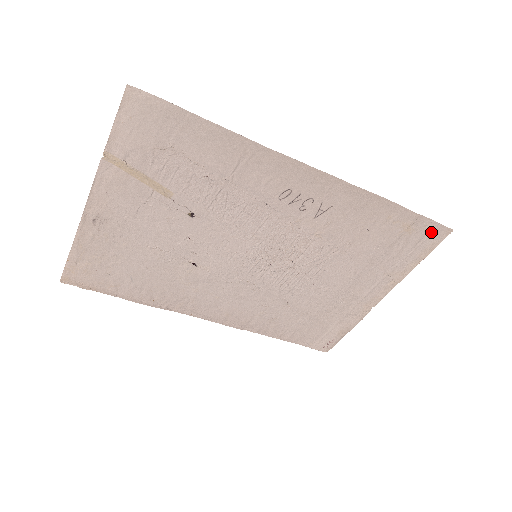
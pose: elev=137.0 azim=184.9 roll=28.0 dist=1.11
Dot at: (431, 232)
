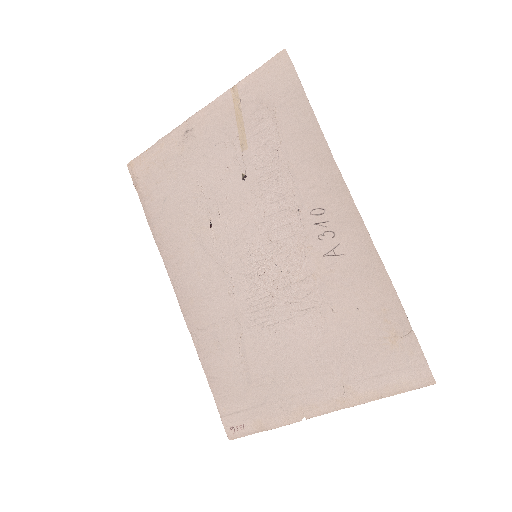
Dot at: (413, 365)
